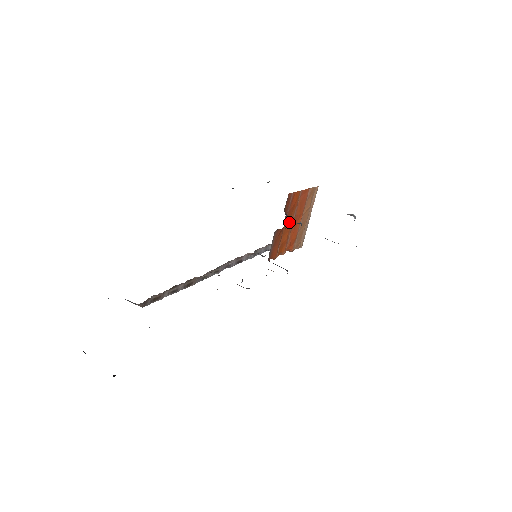
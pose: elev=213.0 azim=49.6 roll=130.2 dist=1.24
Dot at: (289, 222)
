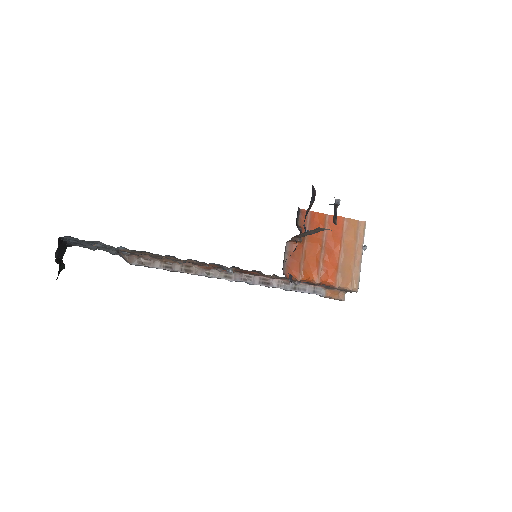
Dot at: (315, 244)
